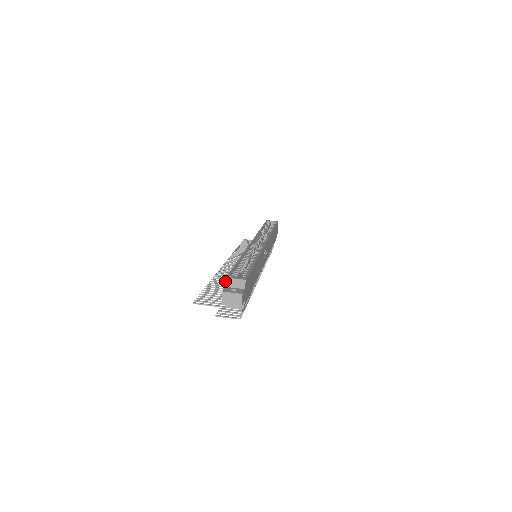
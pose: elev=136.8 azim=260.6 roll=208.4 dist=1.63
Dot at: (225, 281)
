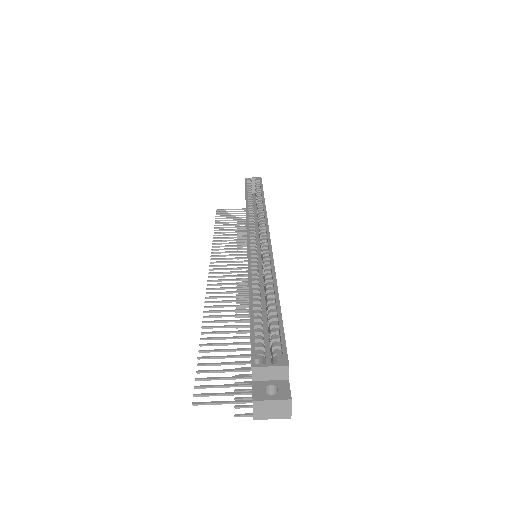
Dot at: (225, 321)
